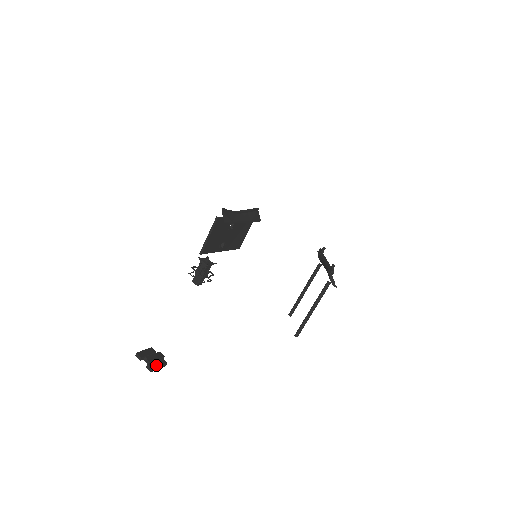
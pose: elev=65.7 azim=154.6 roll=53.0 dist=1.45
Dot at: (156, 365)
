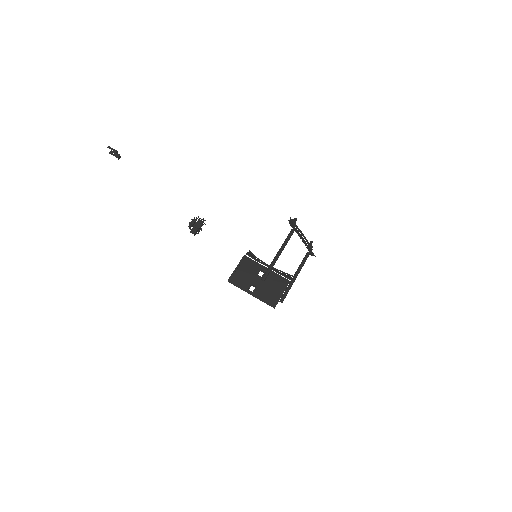
Dot at: (112, 149)
